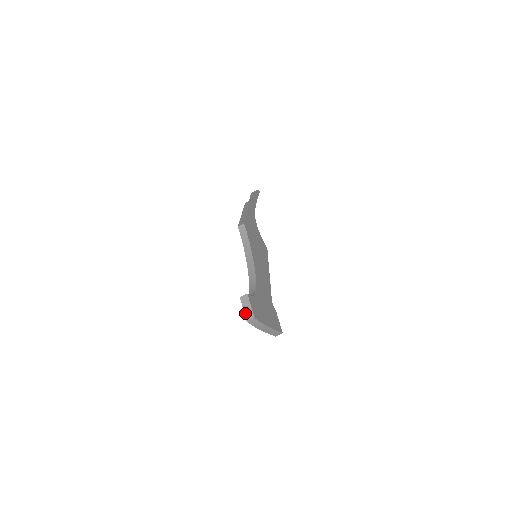
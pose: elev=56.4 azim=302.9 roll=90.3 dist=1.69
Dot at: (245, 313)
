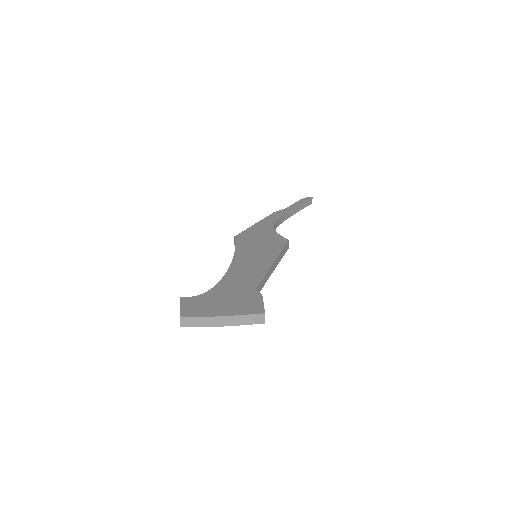
Dot at: occluded
